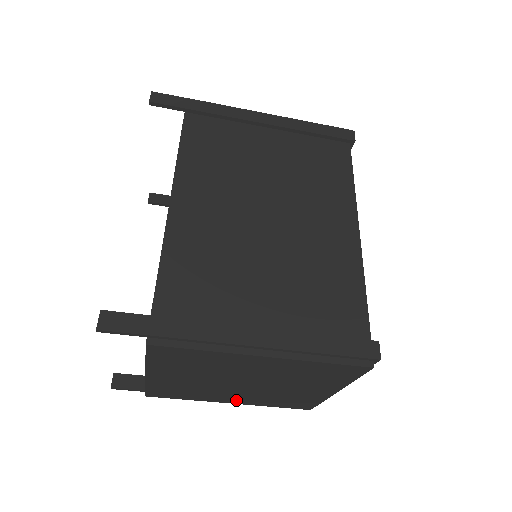
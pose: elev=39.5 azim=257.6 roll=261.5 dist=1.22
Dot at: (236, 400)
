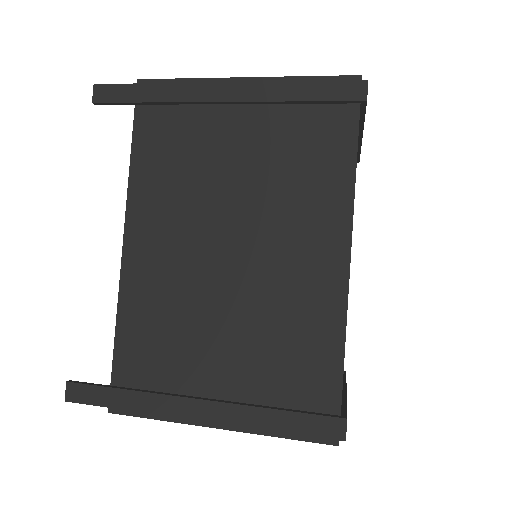
Dot at: occluded
